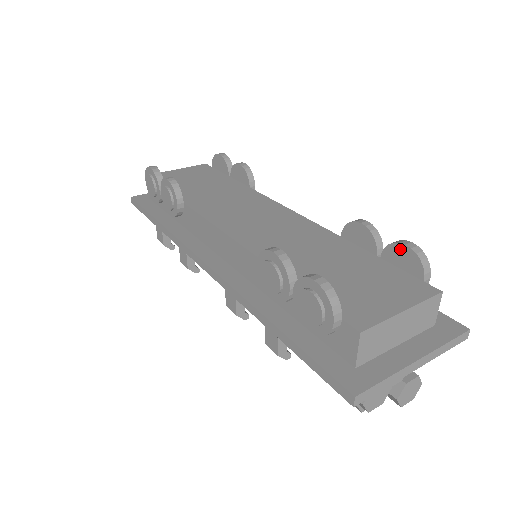
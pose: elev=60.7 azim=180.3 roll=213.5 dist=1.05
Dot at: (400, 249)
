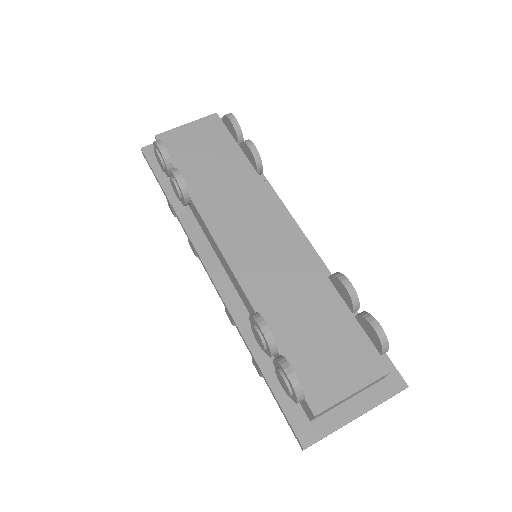
Dot at: (369, 326)
